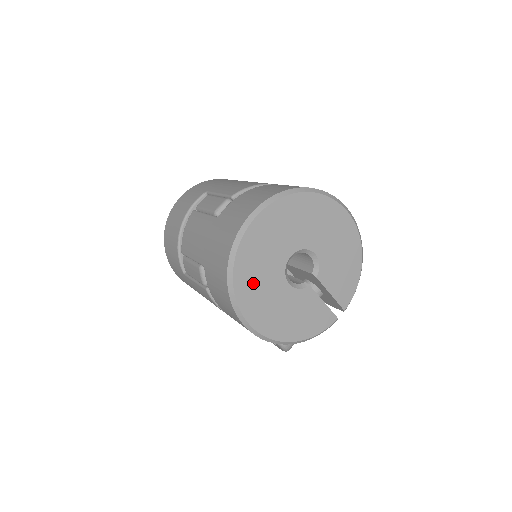
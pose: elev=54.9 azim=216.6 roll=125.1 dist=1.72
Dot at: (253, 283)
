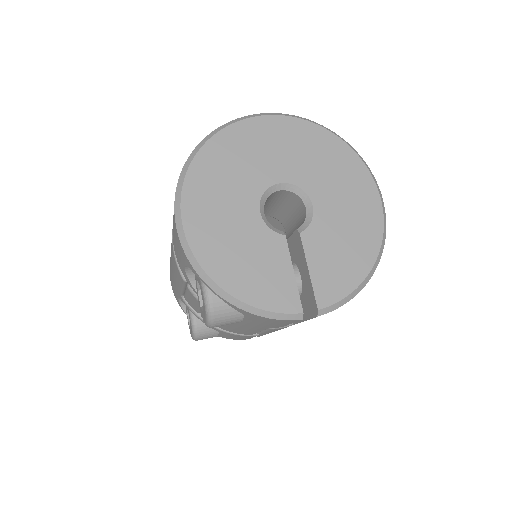
Dot at: (217, 175)
